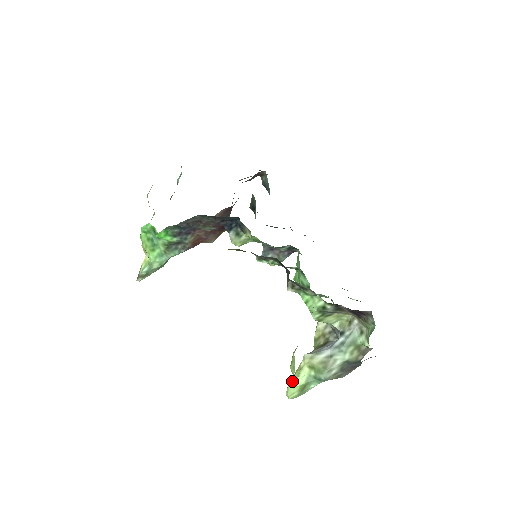
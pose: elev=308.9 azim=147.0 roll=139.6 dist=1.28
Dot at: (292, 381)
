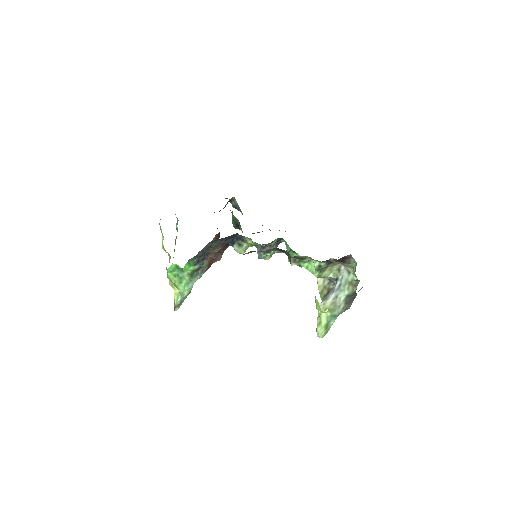
Dot at: (318, 325)
